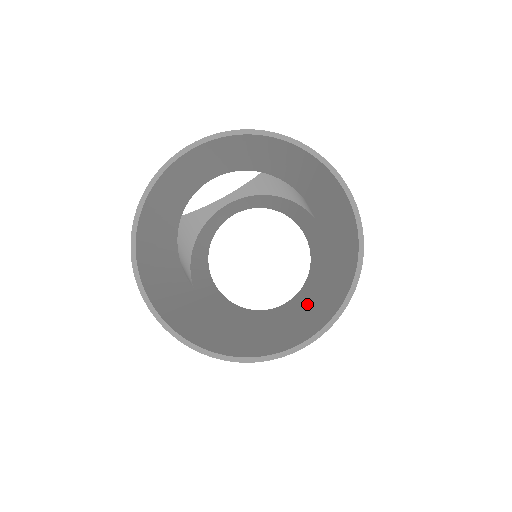
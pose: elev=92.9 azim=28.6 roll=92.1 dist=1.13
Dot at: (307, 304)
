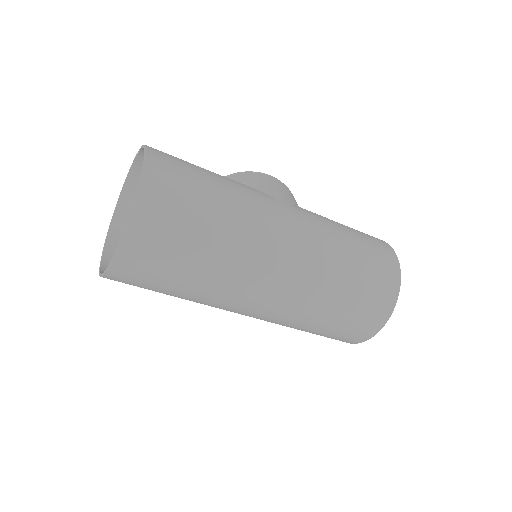
Dot at: (264, 272)
